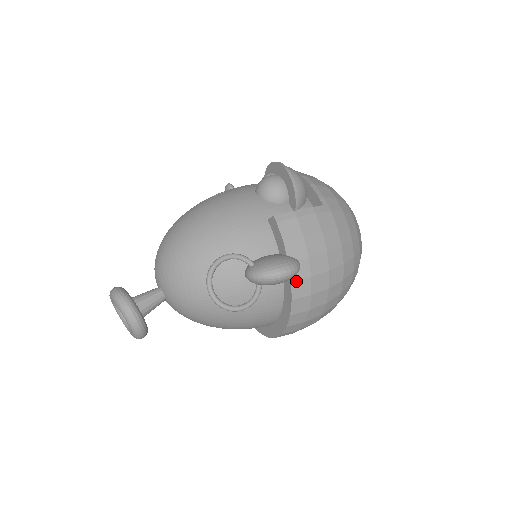
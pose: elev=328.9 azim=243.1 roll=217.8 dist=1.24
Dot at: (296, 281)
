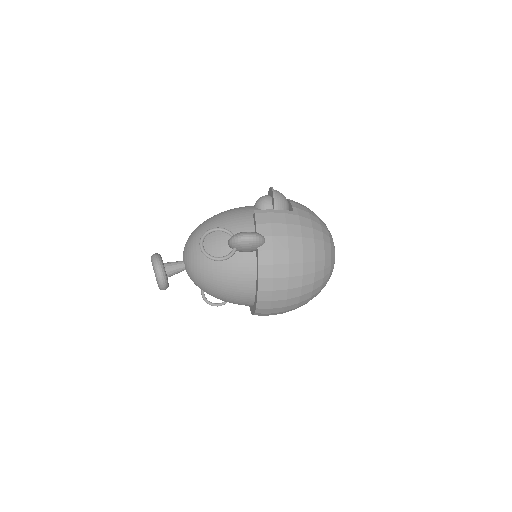
Dot at: (261, 251)
